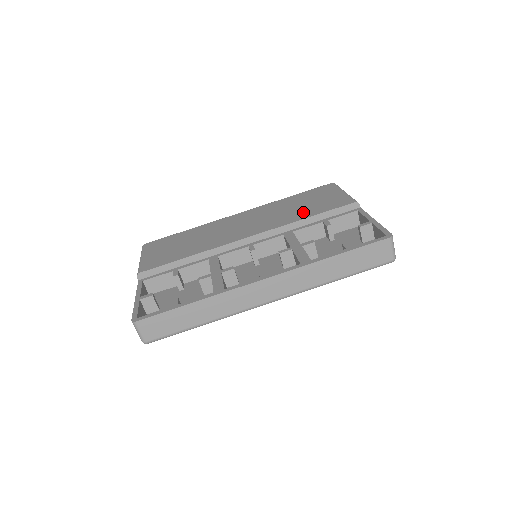
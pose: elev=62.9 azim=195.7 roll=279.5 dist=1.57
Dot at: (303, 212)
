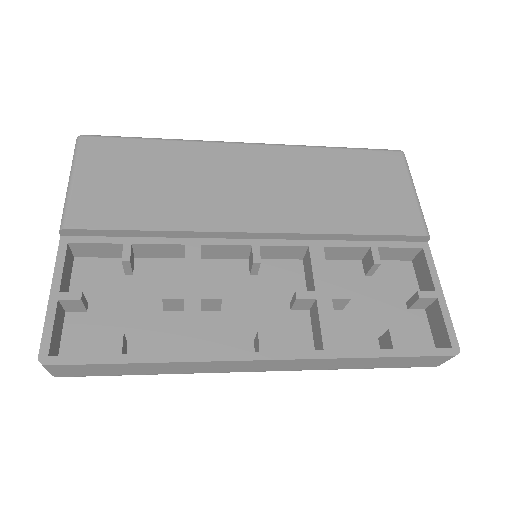
Dot at: (349, 213)
